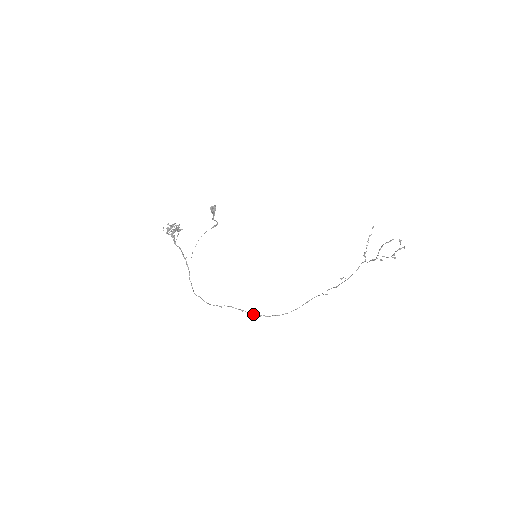
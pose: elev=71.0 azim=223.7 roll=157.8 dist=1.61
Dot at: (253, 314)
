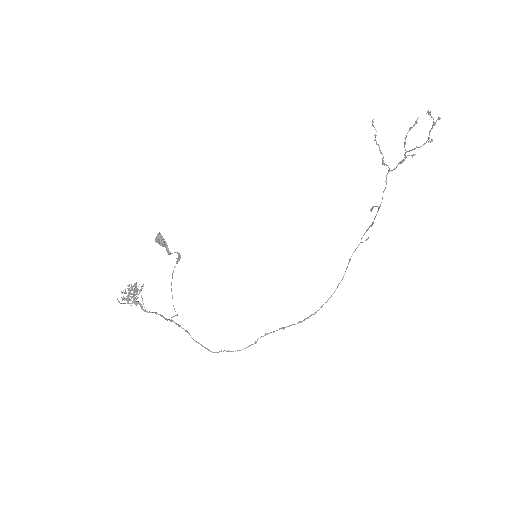
Dot at: (298, 323)
